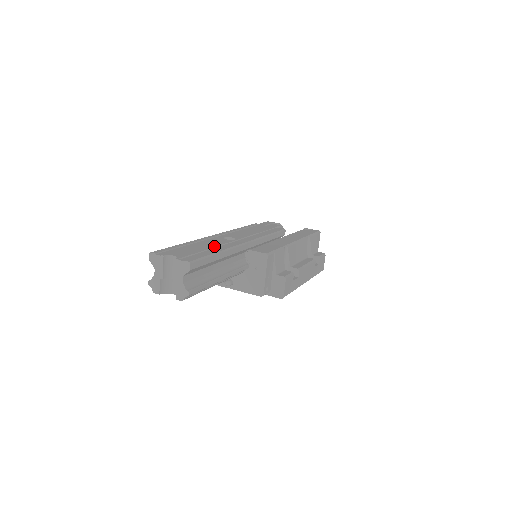
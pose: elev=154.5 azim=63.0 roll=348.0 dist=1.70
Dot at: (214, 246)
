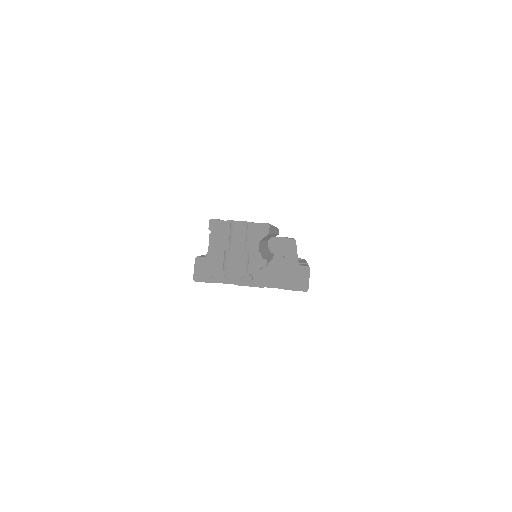
Dot at: occluded
